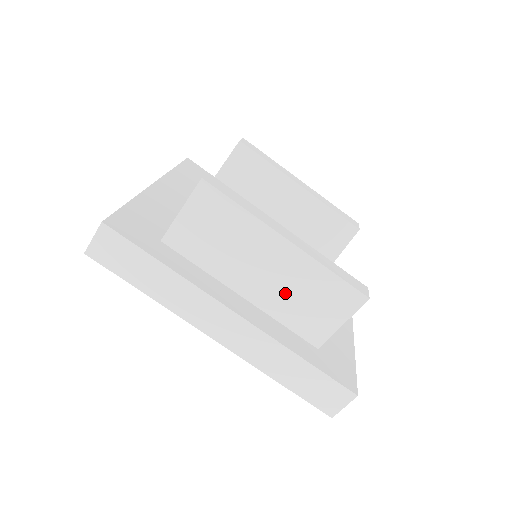
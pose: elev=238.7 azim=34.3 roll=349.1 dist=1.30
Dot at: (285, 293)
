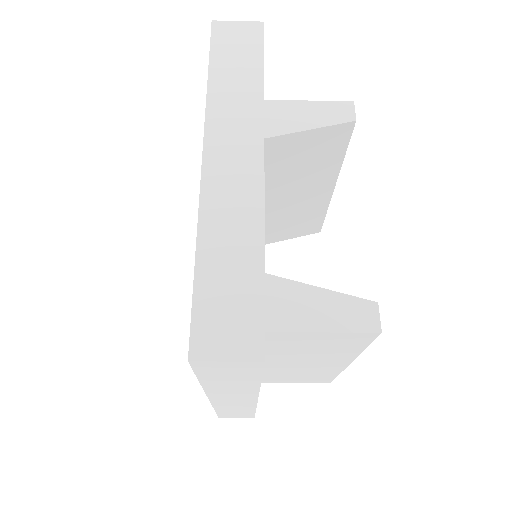
Dot at: (291, 370)
